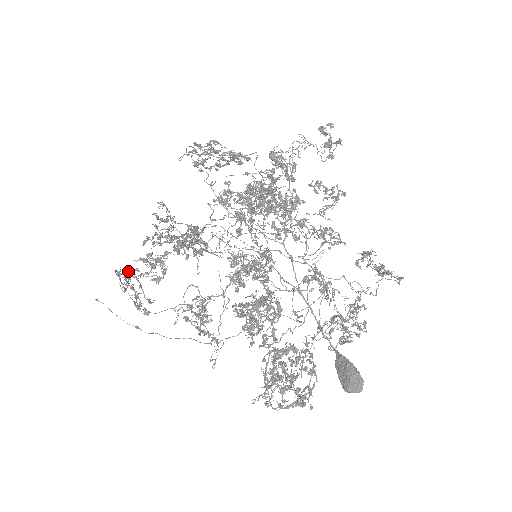
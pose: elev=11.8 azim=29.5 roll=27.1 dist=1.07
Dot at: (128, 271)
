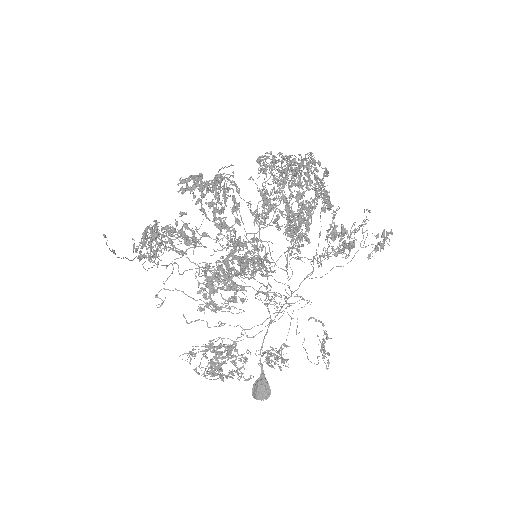
Dot at: (157, 228)
